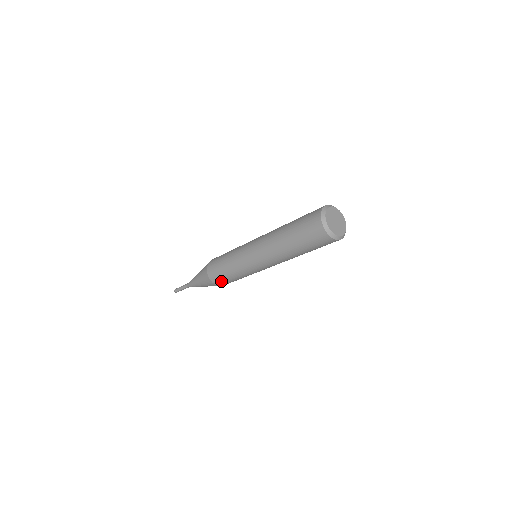
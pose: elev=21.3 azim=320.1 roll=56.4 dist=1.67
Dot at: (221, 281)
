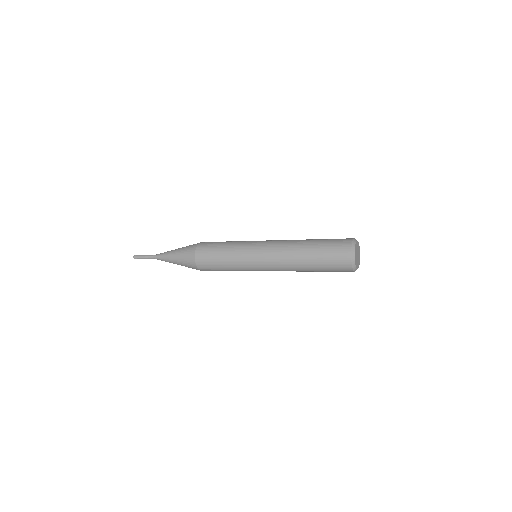
Dot at: occluded
